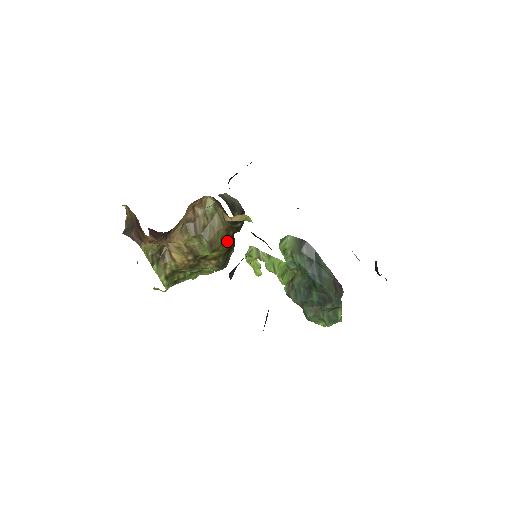
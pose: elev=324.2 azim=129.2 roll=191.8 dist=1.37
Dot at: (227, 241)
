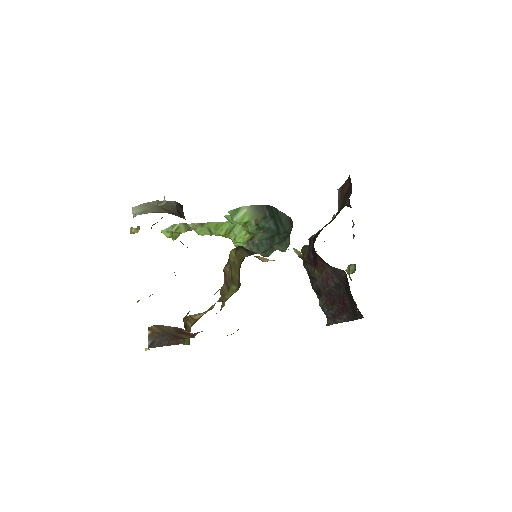
Dot at: occluded
